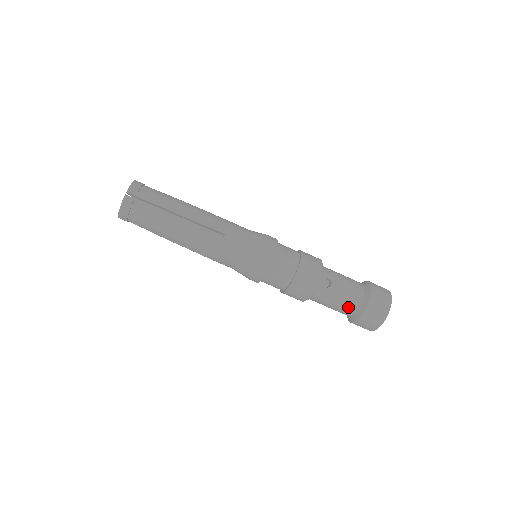
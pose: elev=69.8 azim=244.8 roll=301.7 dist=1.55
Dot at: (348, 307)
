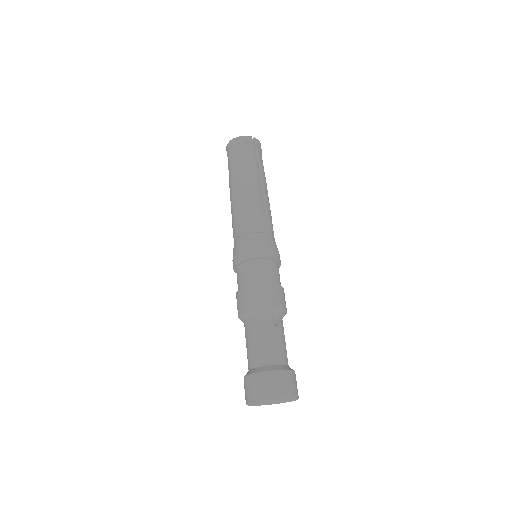
Dot at: (264, 355)
